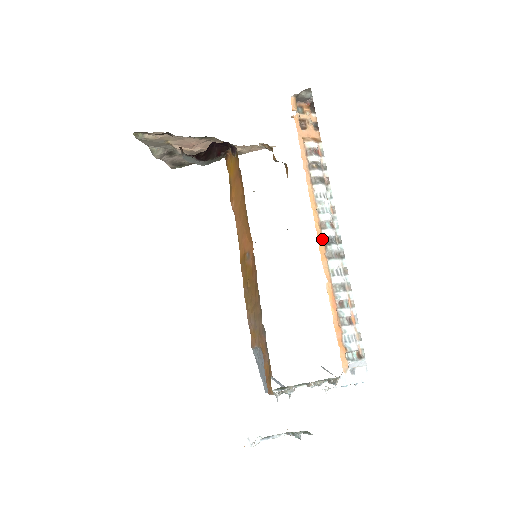
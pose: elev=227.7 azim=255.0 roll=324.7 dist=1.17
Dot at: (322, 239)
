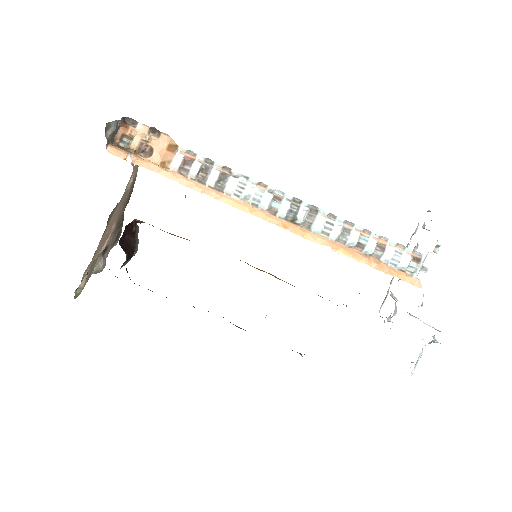
Dot at: (286, 222)
